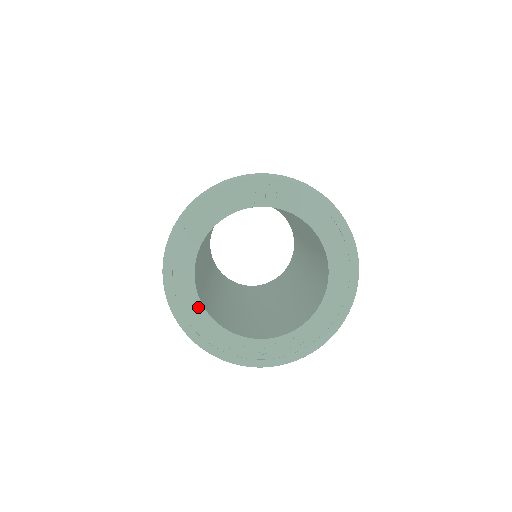
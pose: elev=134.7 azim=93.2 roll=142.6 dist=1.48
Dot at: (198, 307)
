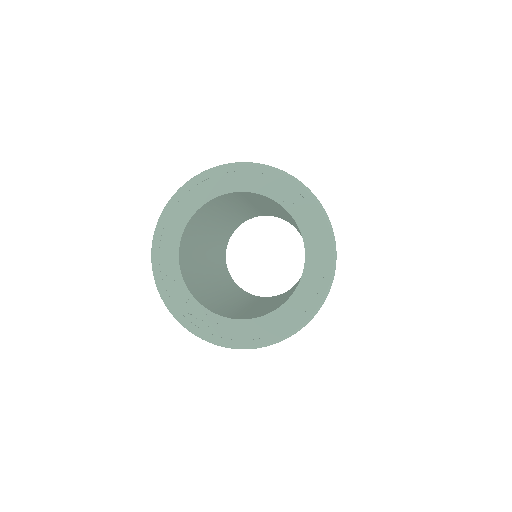
Dot at: (180, 227)
